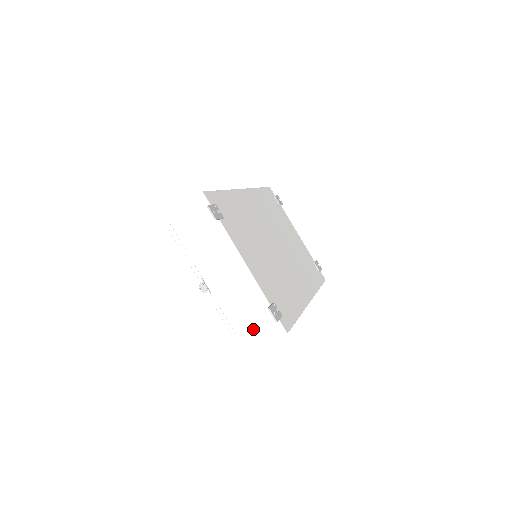
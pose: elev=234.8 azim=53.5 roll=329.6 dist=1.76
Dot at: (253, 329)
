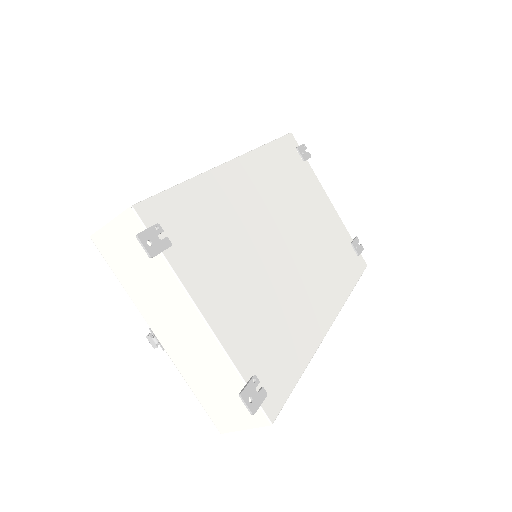
Dot at: (224, 407)
